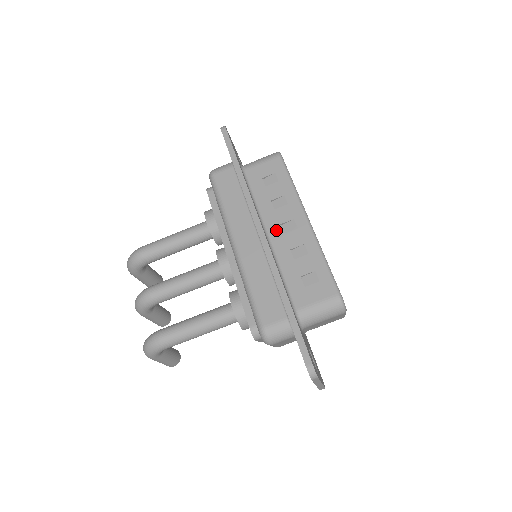
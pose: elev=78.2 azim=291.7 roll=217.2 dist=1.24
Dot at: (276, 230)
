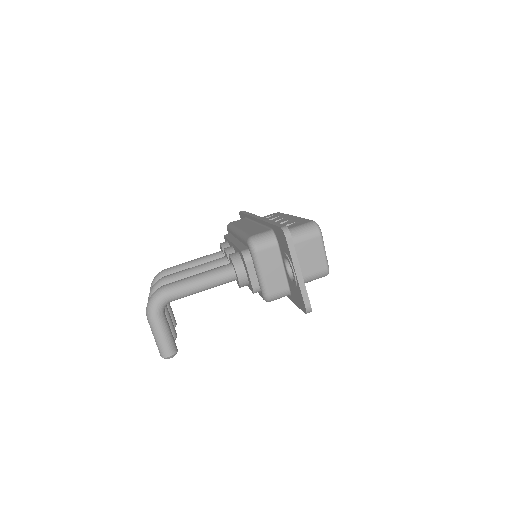
Dot at: occluded
